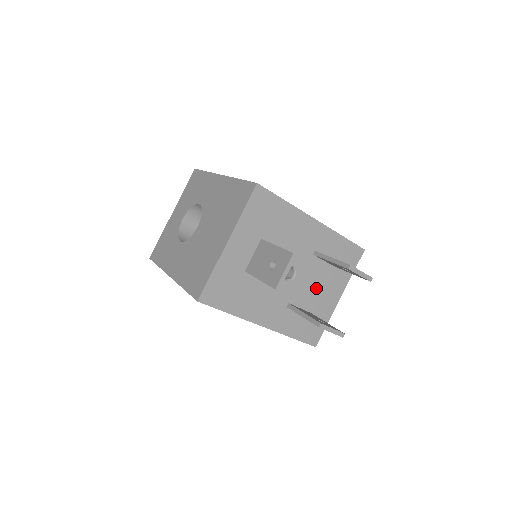
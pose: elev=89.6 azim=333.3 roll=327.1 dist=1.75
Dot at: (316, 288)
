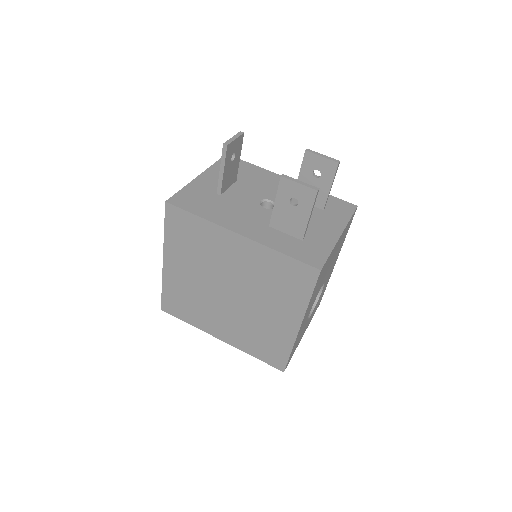
Dot at: occluded
